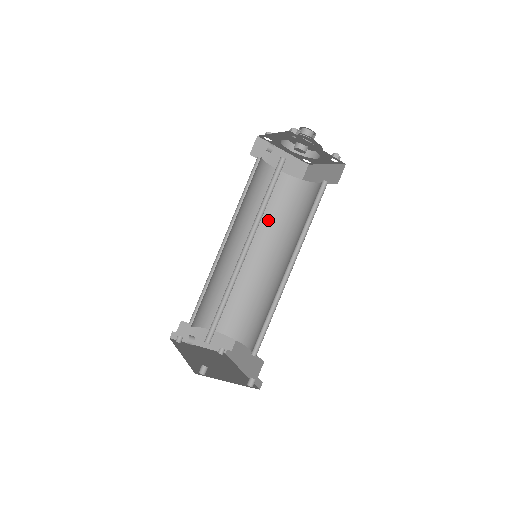
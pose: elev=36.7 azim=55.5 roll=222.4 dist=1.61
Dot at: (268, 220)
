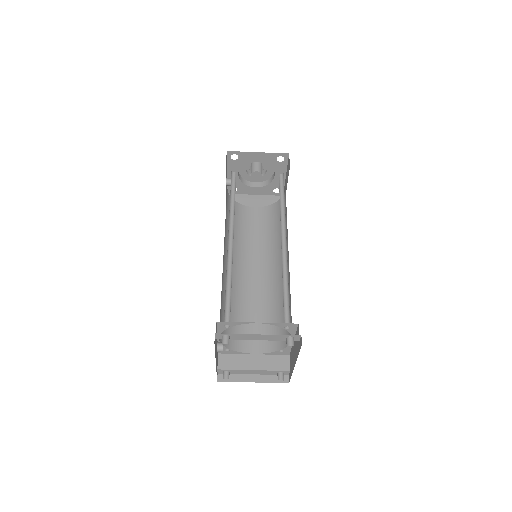
Dot at: (266, 242)
